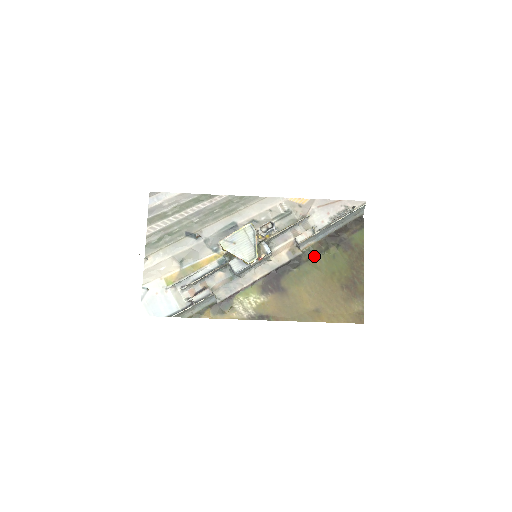
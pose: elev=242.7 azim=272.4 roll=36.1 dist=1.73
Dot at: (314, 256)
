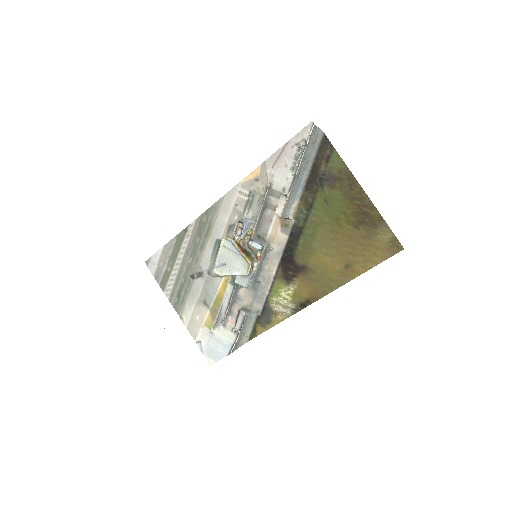
Dot at: (307, 215)
